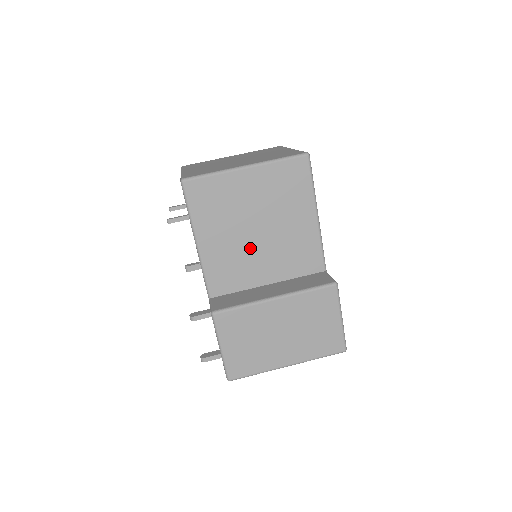
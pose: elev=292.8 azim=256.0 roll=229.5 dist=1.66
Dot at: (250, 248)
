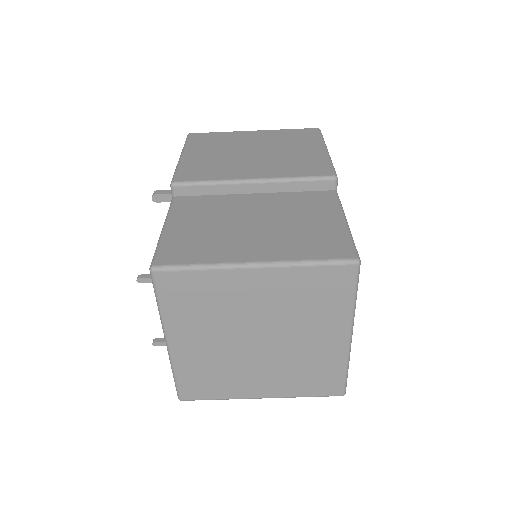
Dot at: occluded
